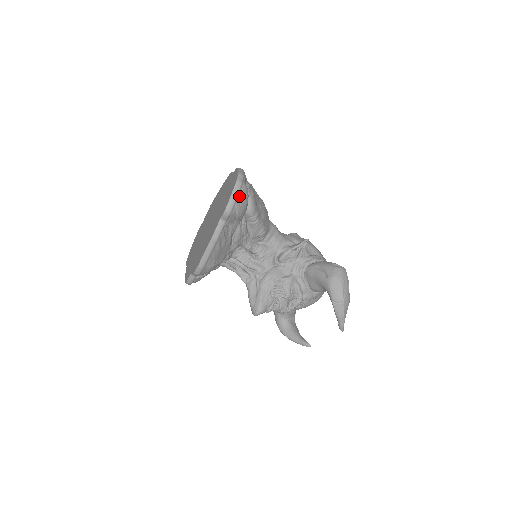
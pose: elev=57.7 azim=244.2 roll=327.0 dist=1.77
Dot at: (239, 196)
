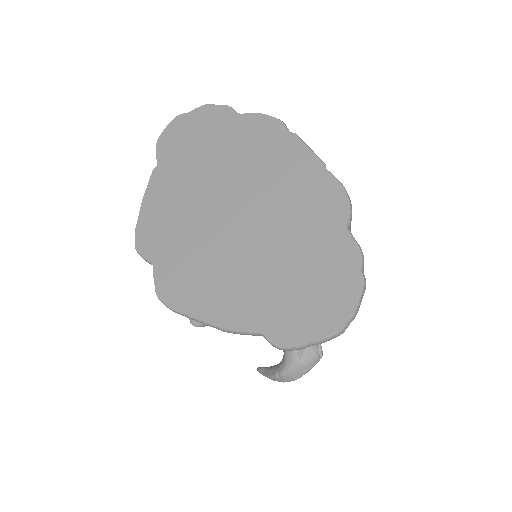
Dot at: occluded
